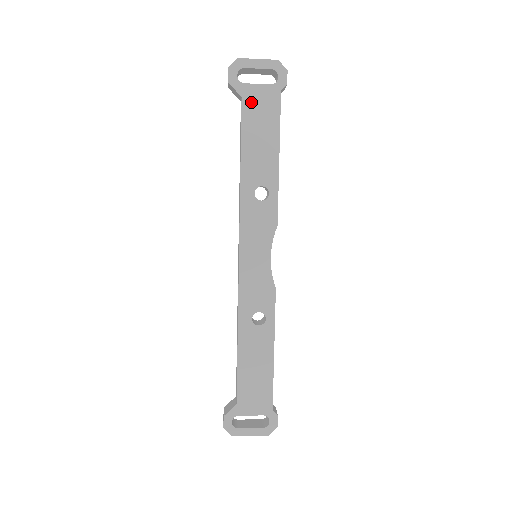
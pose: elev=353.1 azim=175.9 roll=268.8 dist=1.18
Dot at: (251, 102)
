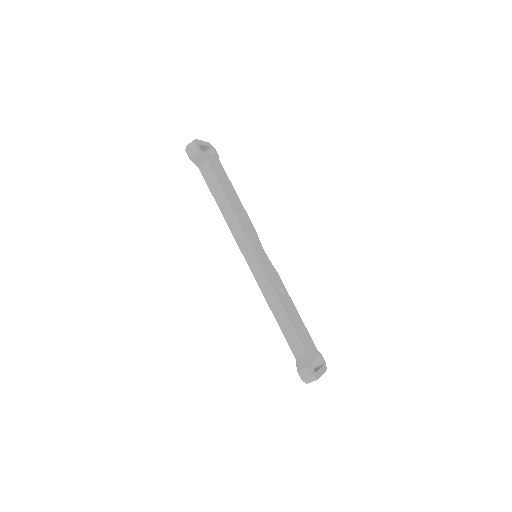
Dot at: (212, 163)
